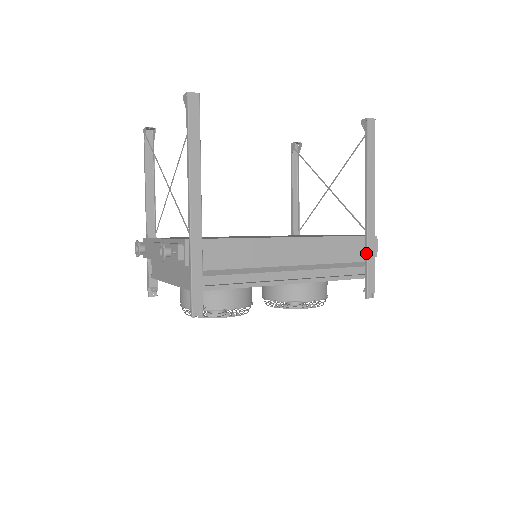
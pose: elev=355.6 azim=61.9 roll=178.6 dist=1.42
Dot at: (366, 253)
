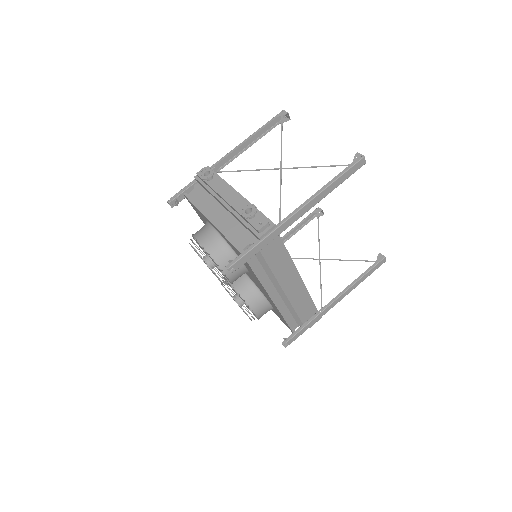
Dot at: (310, 321)
